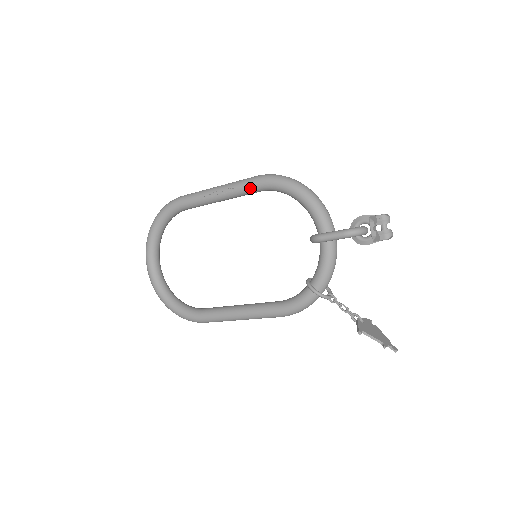
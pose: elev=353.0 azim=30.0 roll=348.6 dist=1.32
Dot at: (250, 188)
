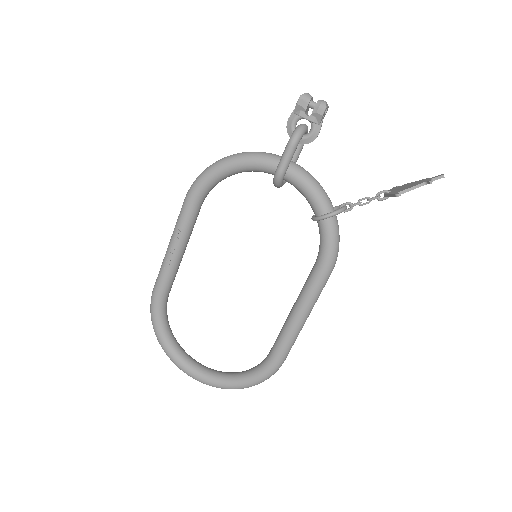
Dot at: (190, 212)
